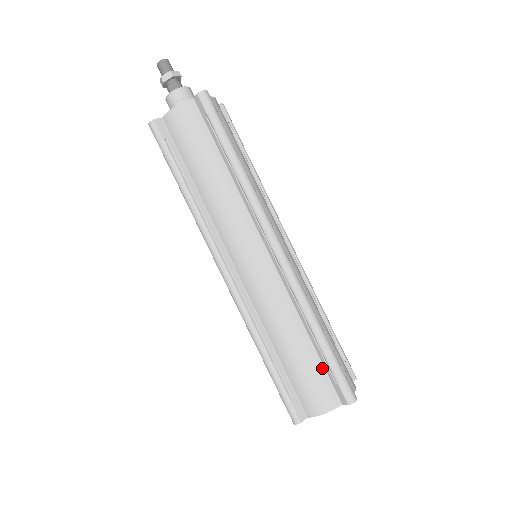
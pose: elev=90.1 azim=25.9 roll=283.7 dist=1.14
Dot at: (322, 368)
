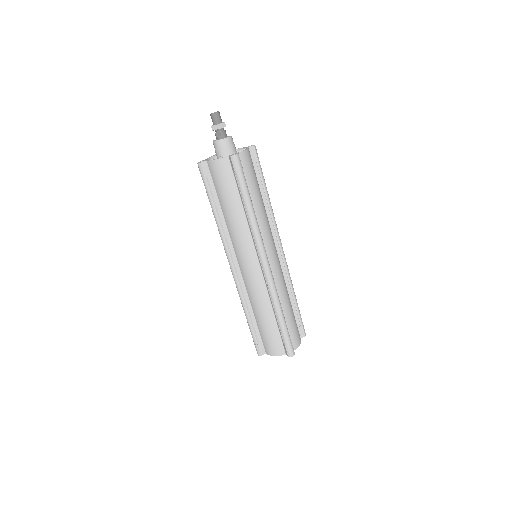
Dot at: (279, 334)
